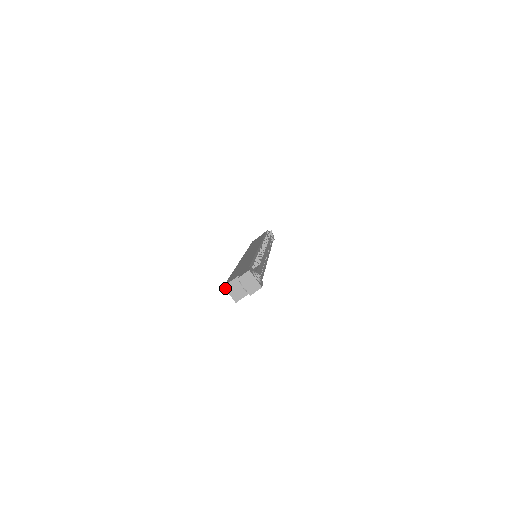
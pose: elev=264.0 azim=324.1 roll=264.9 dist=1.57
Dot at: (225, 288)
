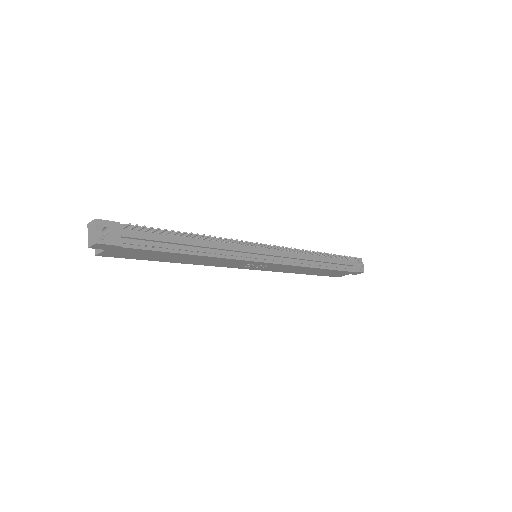
Dot at: occluded
